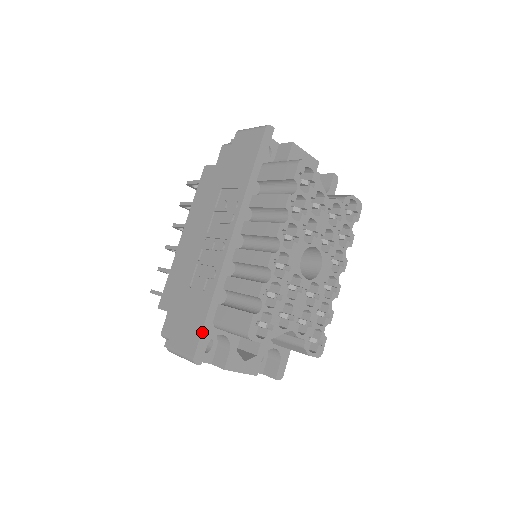
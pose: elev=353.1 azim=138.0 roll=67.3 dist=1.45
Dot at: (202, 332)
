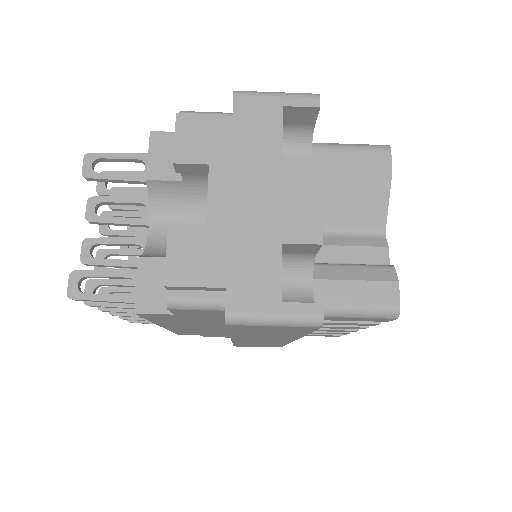
Dot at: occluded
